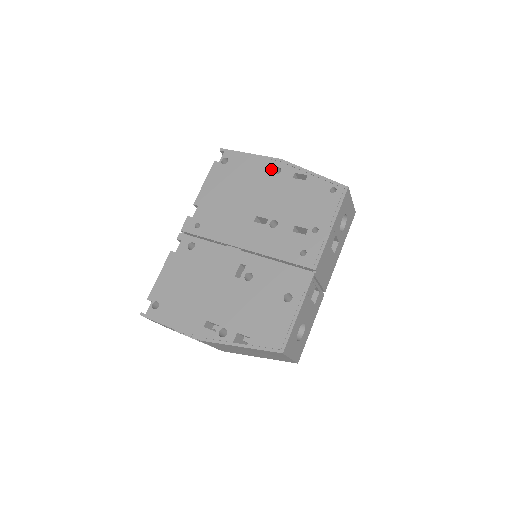
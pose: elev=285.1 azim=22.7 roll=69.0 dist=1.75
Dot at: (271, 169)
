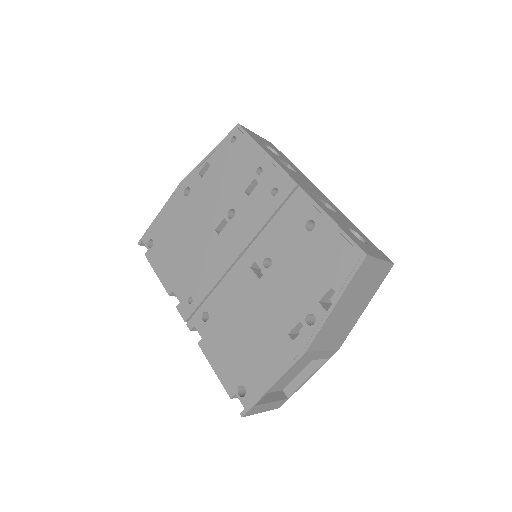
Dot at: (182, 197)
